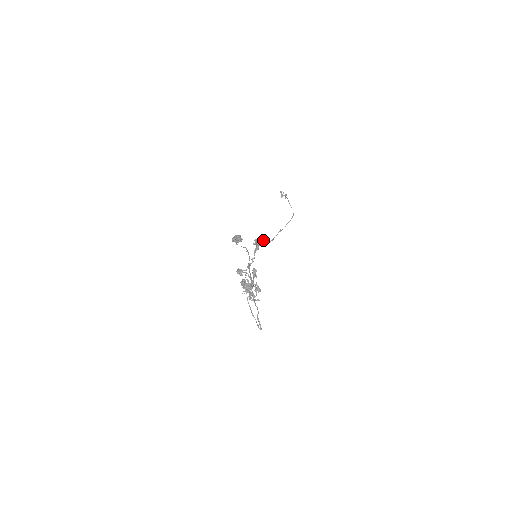
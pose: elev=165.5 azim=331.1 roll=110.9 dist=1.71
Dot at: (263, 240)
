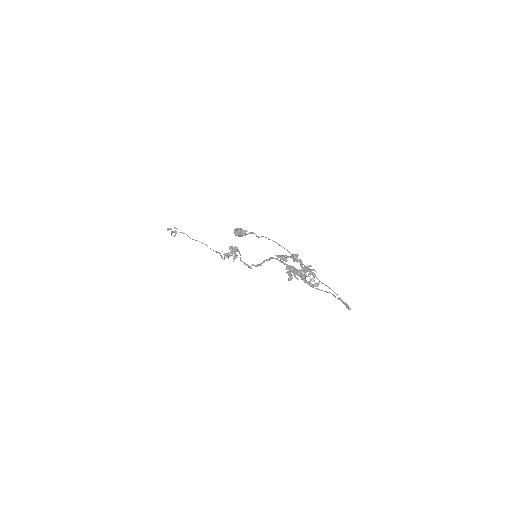
Dot at: occluded
